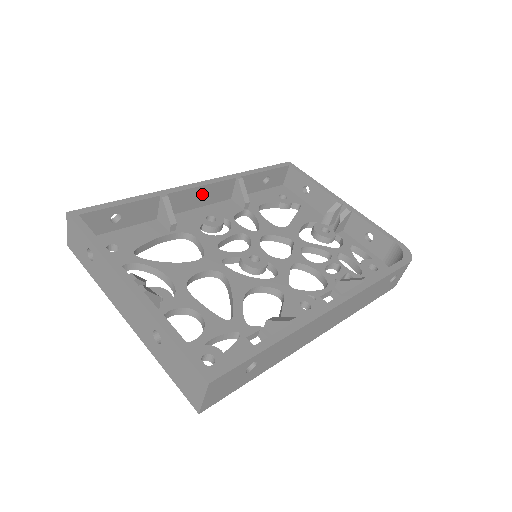
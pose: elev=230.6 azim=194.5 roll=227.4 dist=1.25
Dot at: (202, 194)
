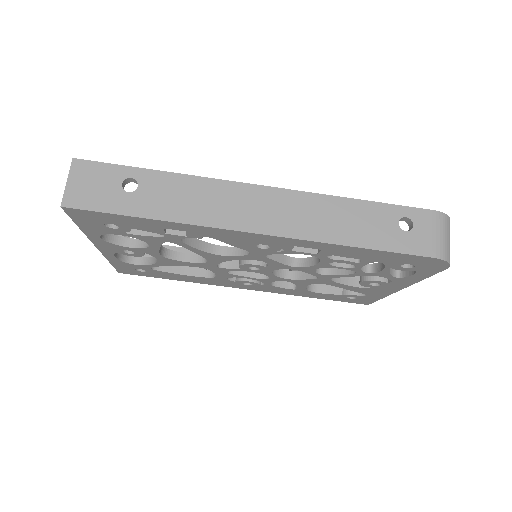
Dot at: occluded
